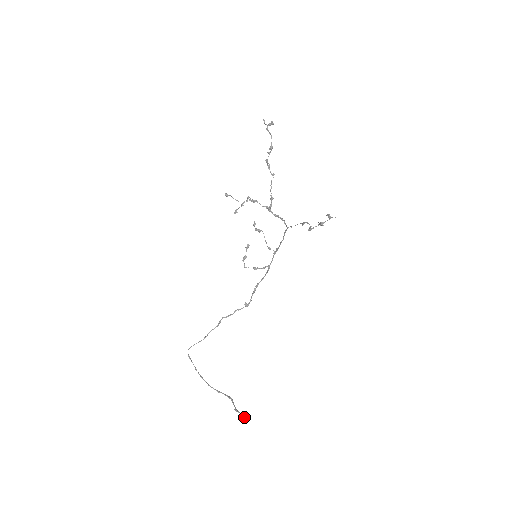
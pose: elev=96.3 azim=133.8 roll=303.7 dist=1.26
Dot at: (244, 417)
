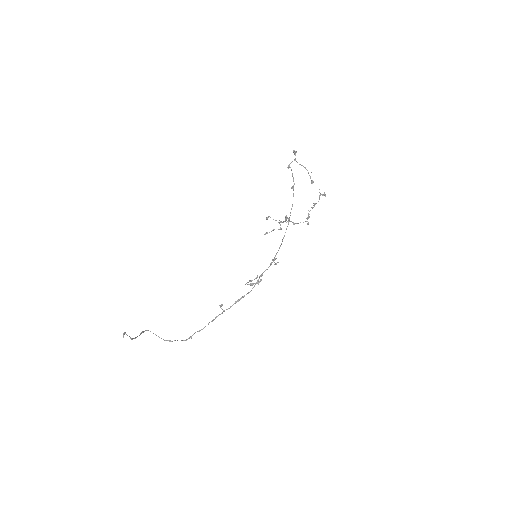
Dot at: (124, 334)
